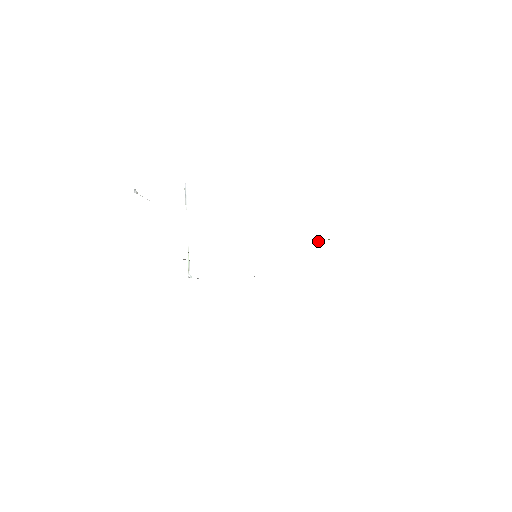
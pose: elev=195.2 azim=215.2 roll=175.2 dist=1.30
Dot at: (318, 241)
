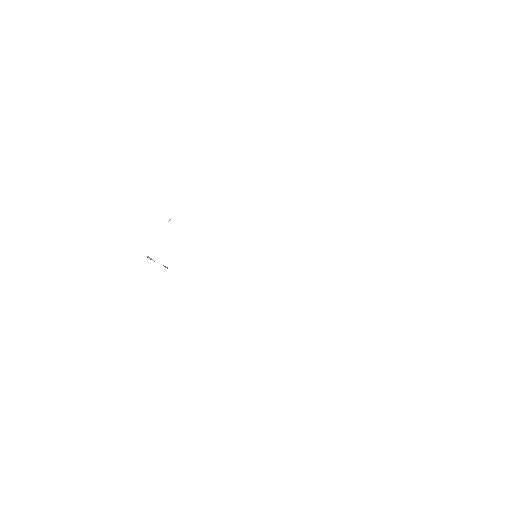
Dot at: occluded
